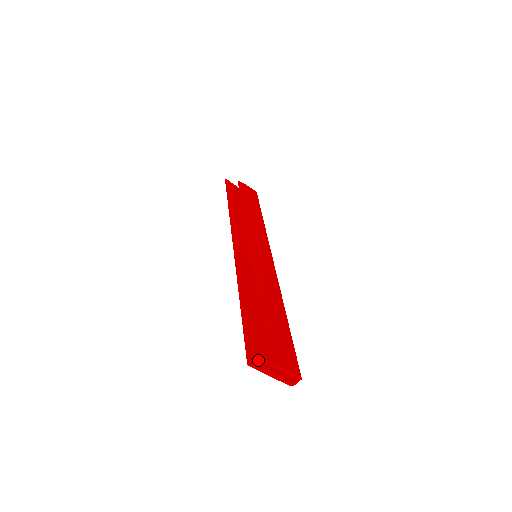
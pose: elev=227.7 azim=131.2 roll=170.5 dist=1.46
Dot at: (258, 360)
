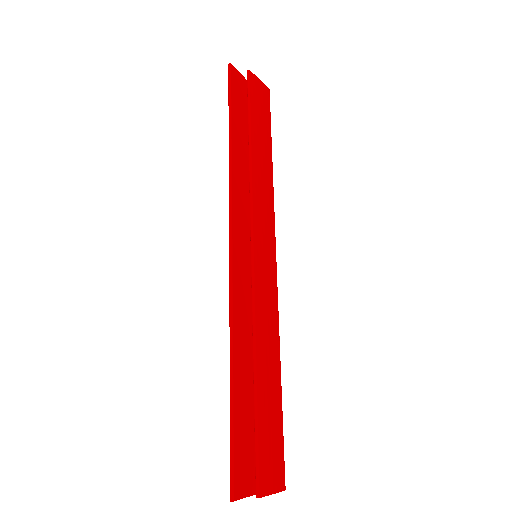
Dot at: (243, 485)
